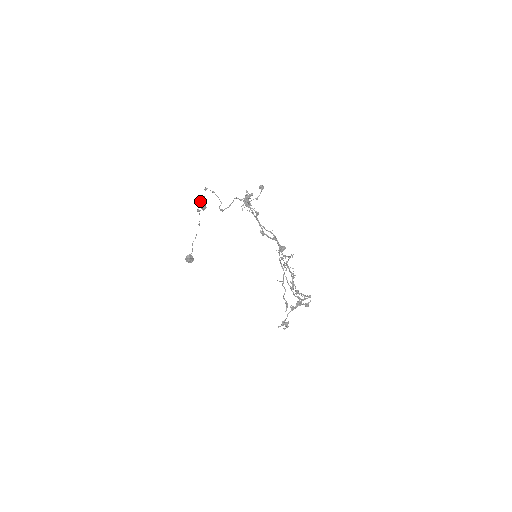
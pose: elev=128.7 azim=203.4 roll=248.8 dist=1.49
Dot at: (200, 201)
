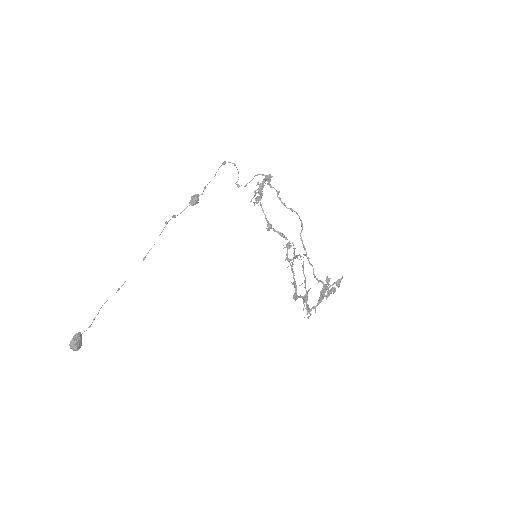
Dot at: occluded
